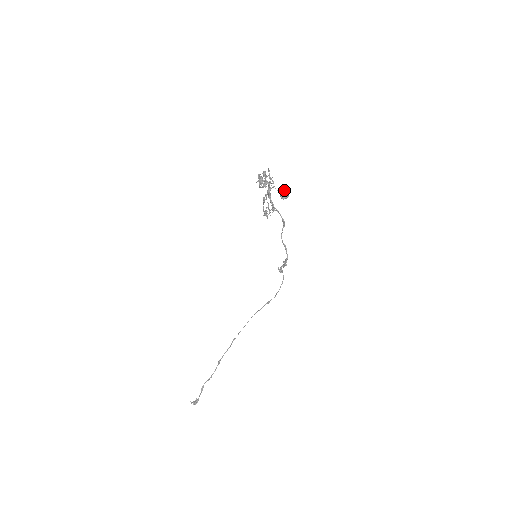
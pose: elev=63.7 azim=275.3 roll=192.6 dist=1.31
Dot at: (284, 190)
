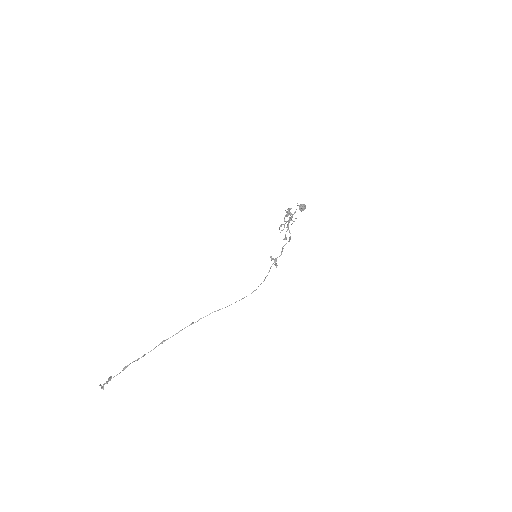
Dot at: (304, 204)
